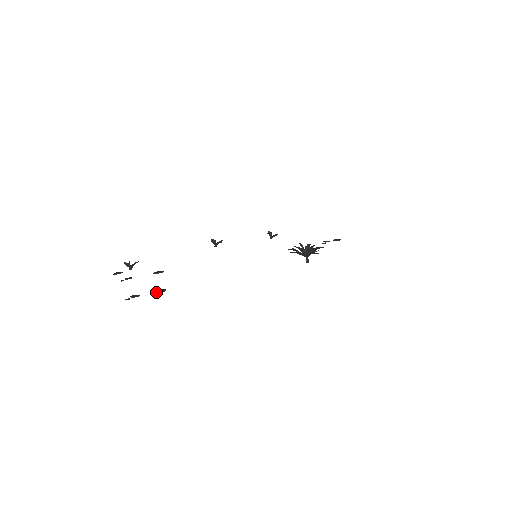
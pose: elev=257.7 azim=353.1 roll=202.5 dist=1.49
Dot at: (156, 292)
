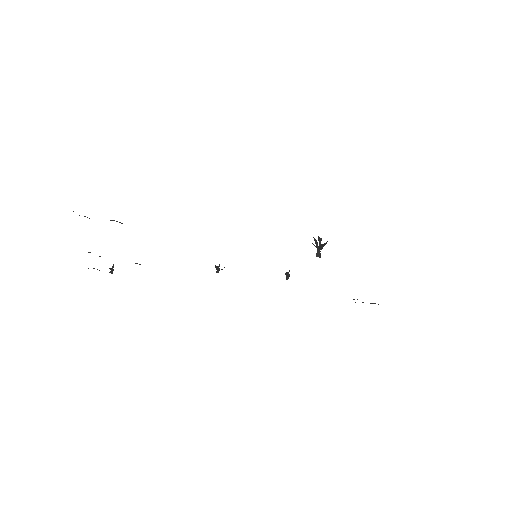
Dot at: occluded
